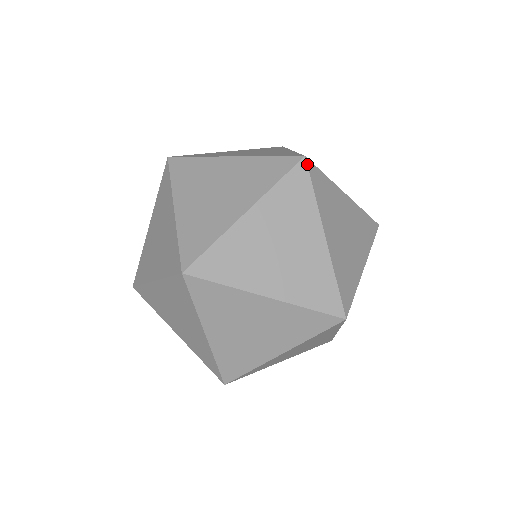
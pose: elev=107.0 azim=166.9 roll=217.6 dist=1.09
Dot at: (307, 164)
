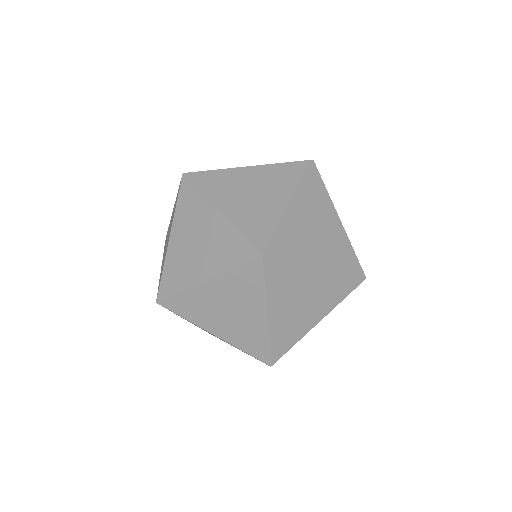
Dot at: (269, 258)
